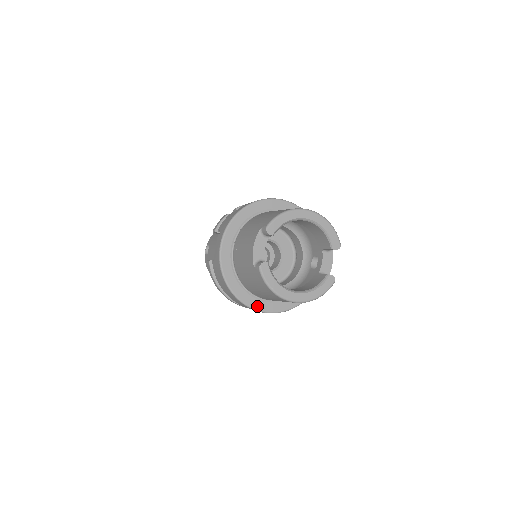
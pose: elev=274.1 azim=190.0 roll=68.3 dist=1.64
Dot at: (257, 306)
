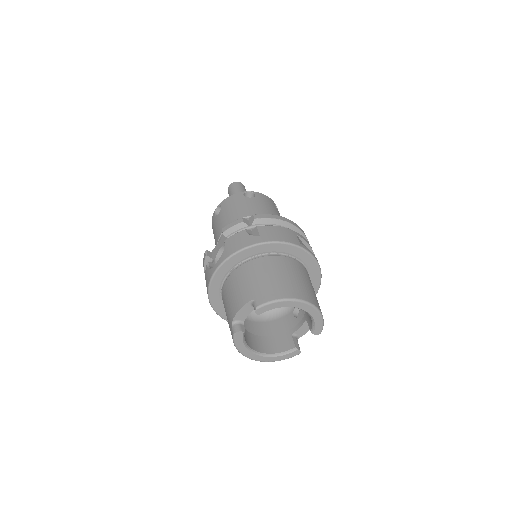
Dot at: occluded
